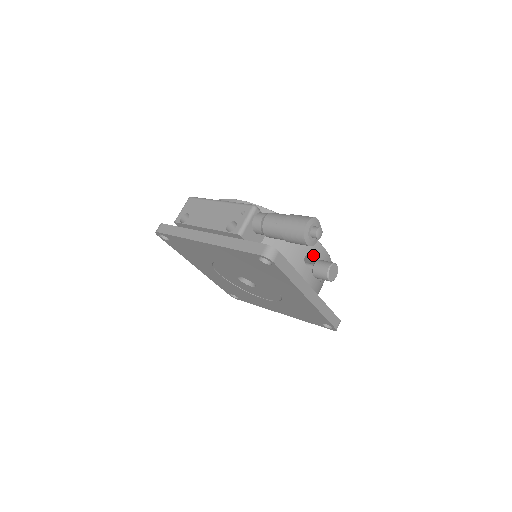
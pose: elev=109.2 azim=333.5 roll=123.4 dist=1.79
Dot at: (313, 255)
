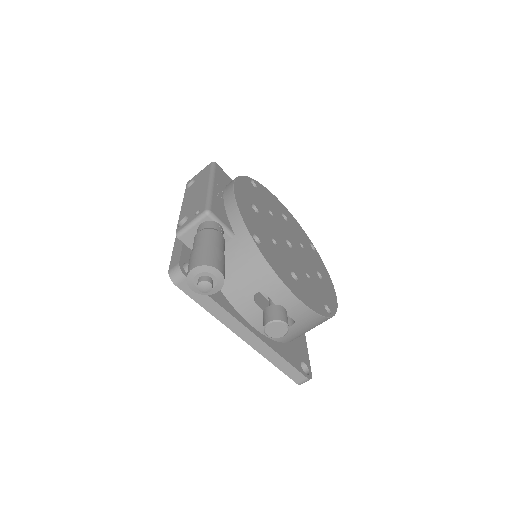
Dot at: (271, 296)
